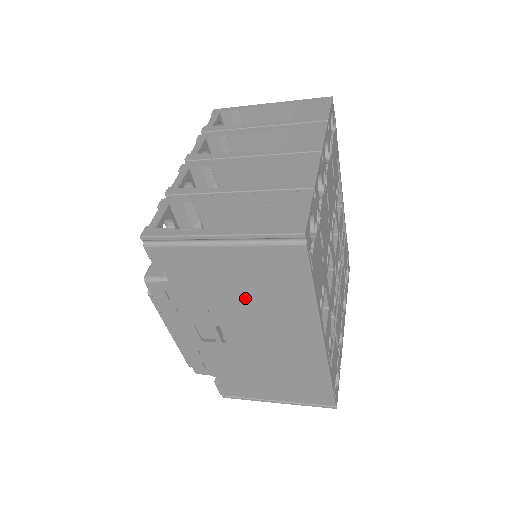
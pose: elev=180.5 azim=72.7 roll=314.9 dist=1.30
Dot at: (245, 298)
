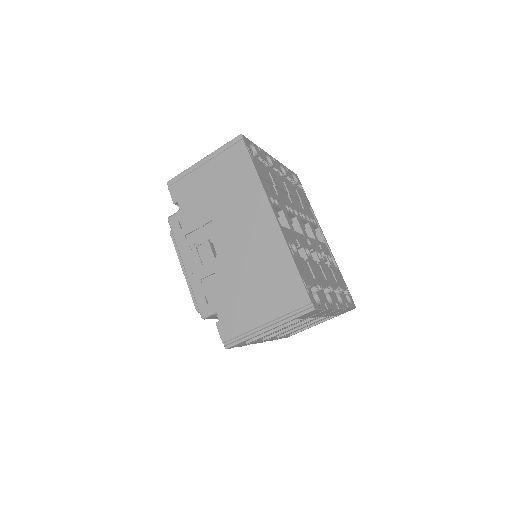
Dot at: (222, 200)
